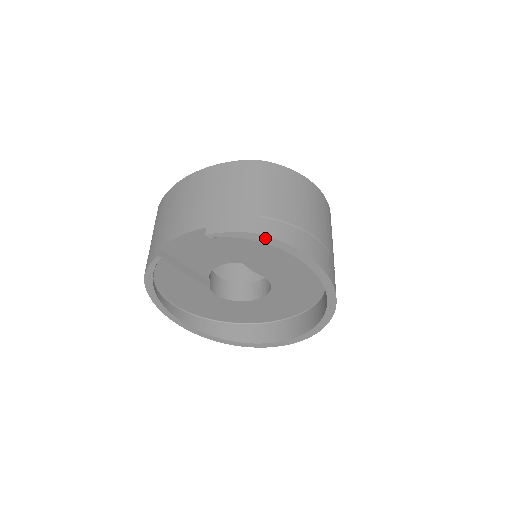
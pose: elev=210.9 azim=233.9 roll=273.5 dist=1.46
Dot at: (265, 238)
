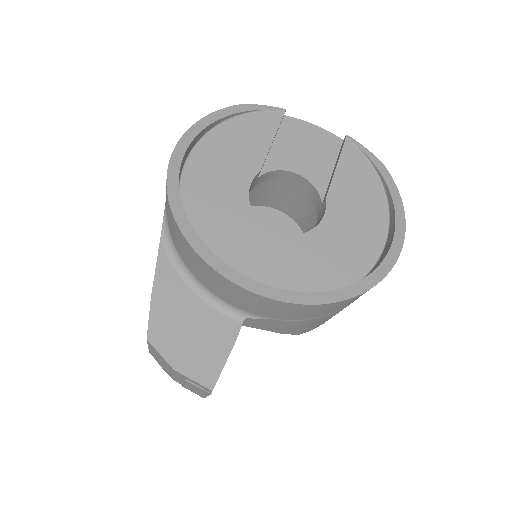
Dot at: (387, 174)
